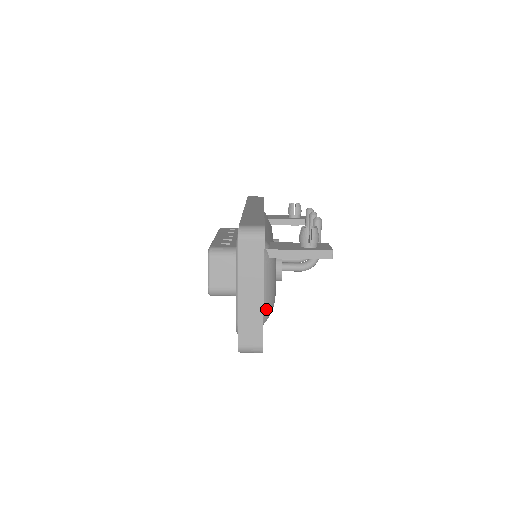
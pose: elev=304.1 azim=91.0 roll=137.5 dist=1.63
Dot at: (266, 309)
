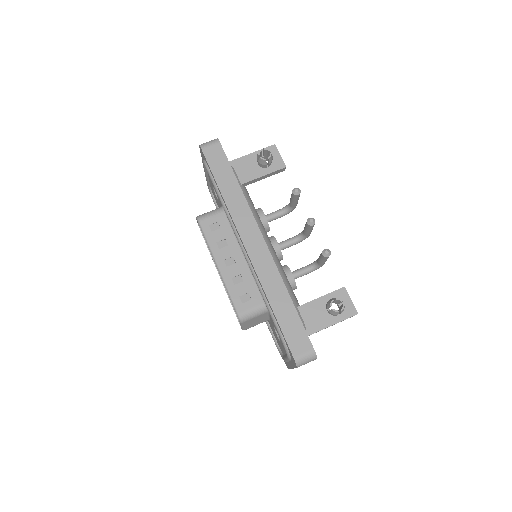
Dot at: occluded
